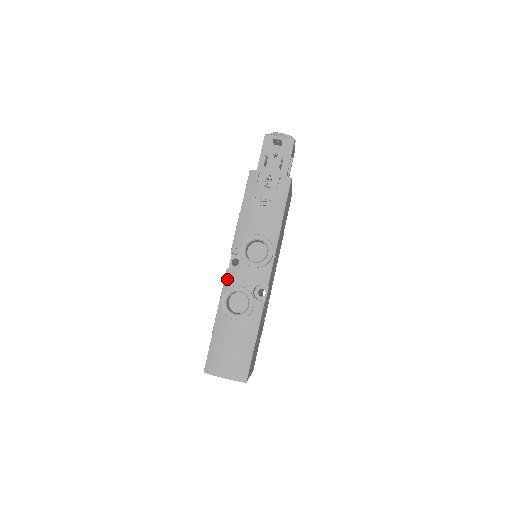
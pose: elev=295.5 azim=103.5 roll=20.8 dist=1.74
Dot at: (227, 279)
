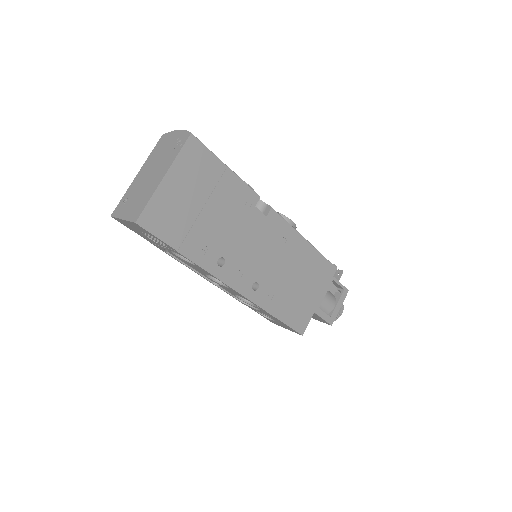
Dot at: occluded
